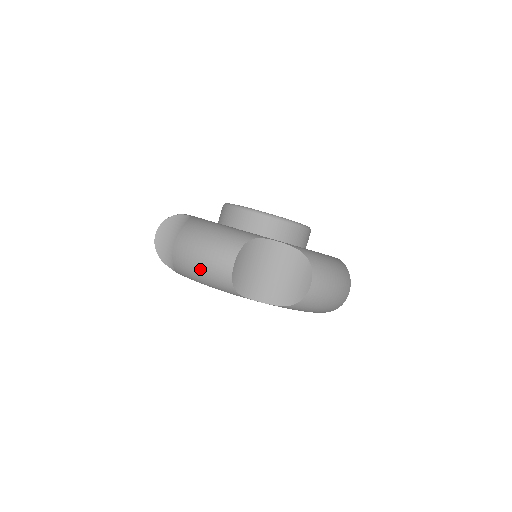
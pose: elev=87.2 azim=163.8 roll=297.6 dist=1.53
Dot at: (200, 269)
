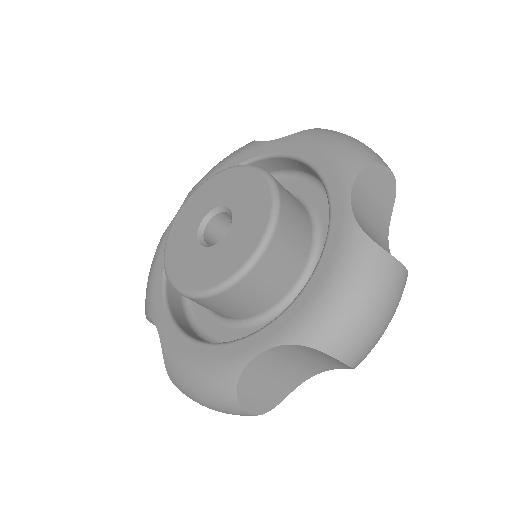
Dot at: occluded
